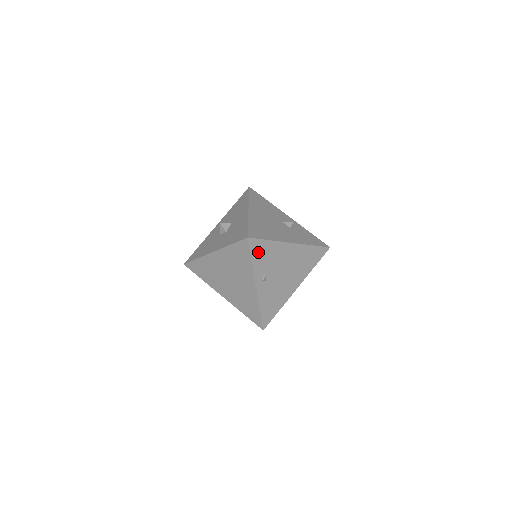
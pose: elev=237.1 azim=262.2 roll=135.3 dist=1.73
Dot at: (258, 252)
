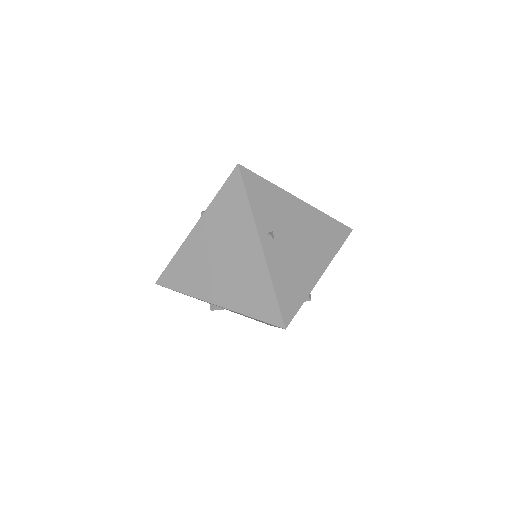
Dot at: (256, 191)
